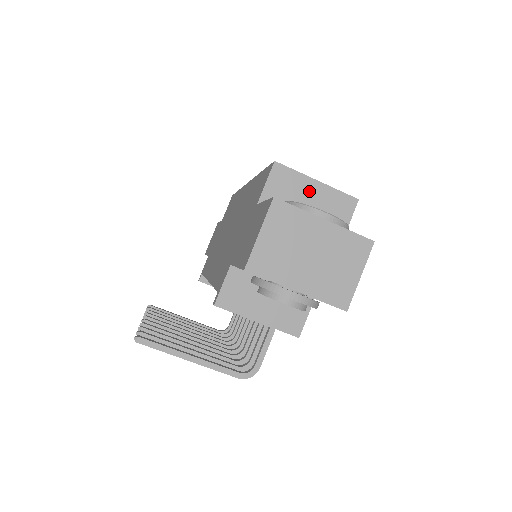
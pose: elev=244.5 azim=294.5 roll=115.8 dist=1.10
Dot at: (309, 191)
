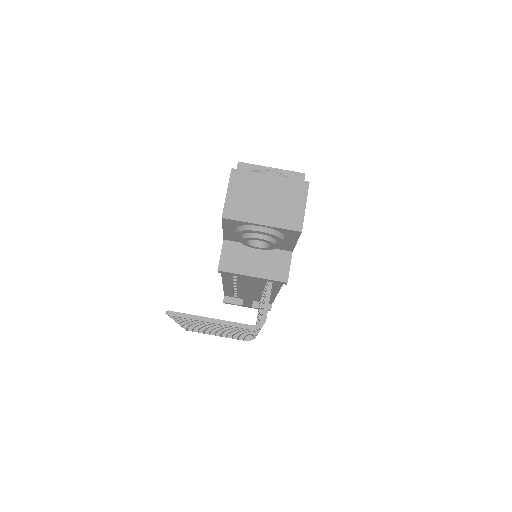
Dot at: occluded
